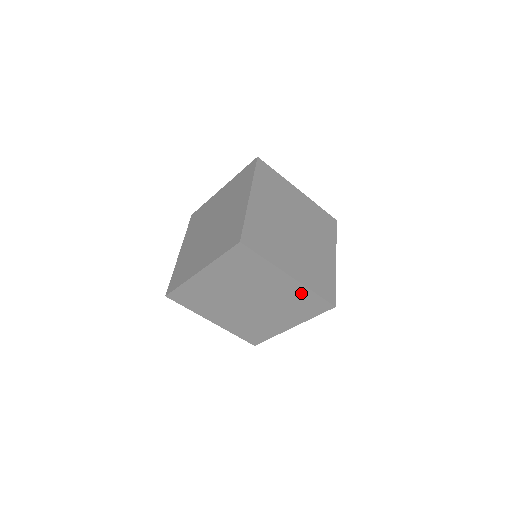
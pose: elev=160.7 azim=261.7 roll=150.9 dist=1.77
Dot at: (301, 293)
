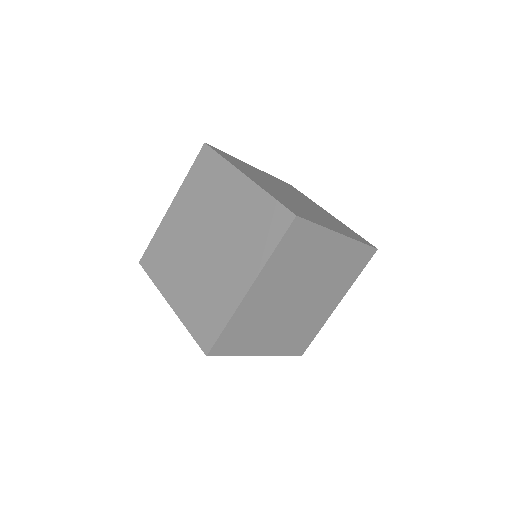
Dot at: (350, 251)
